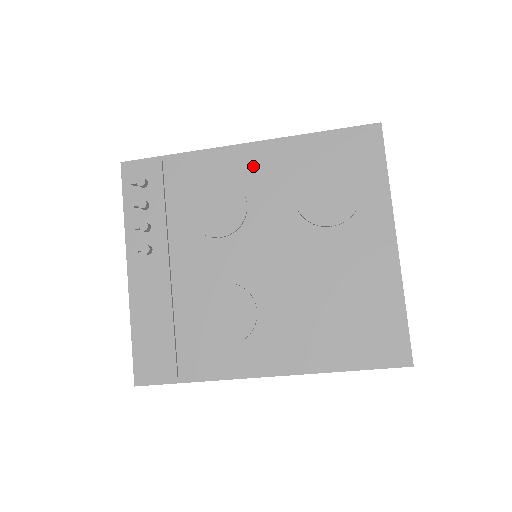
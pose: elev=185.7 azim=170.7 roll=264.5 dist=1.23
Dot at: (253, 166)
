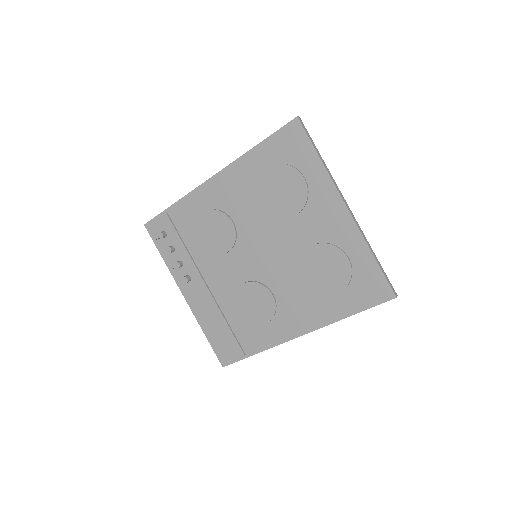
Dot at: (224, 192)
